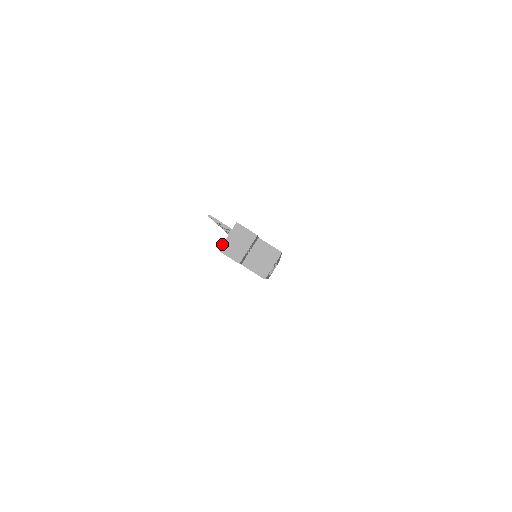
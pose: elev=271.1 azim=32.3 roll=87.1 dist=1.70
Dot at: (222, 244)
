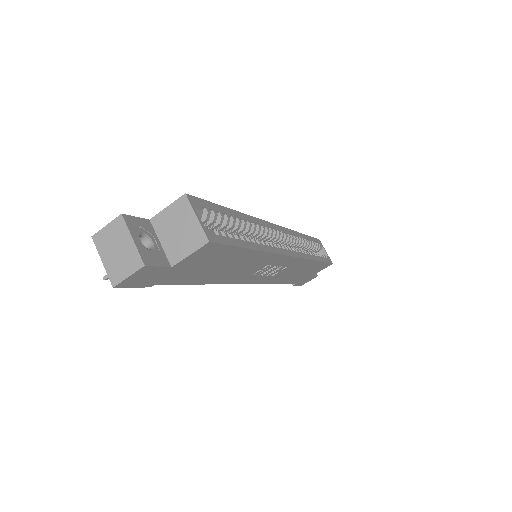
Dot at: occluded
